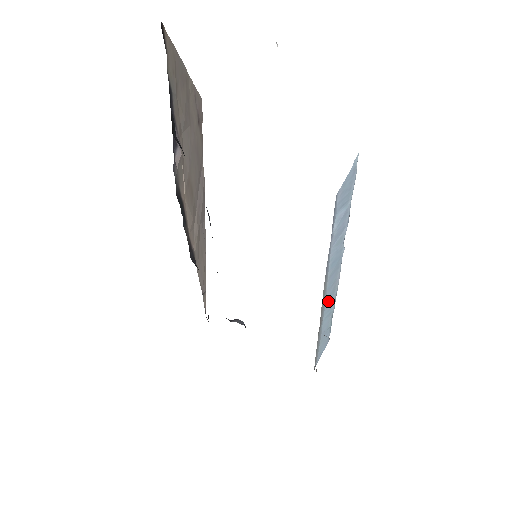
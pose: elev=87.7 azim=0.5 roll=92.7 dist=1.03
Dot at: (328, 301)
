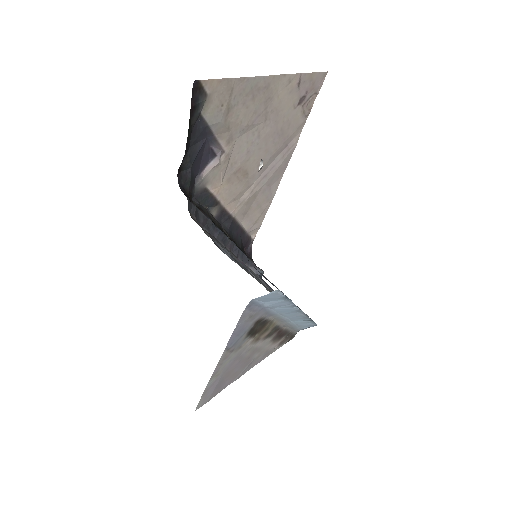
Dot at: (294, 318)
